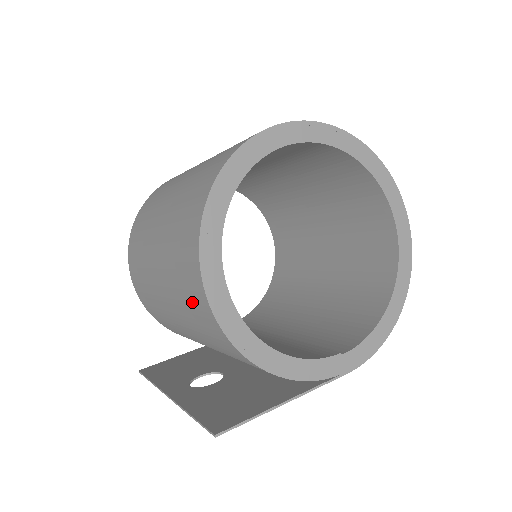
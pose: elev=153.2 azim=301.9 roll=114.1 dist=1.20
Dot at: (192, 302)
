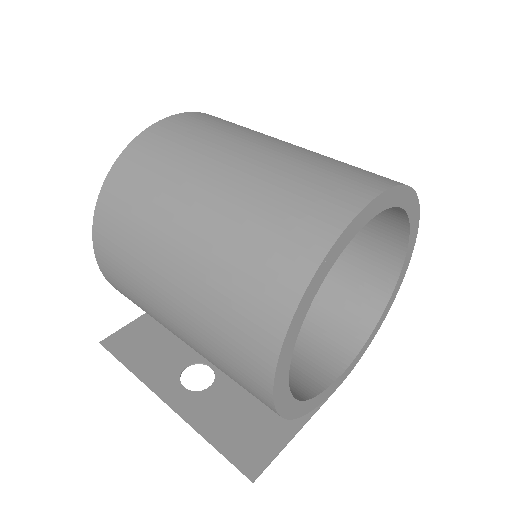
Dot at: (238, 372)
